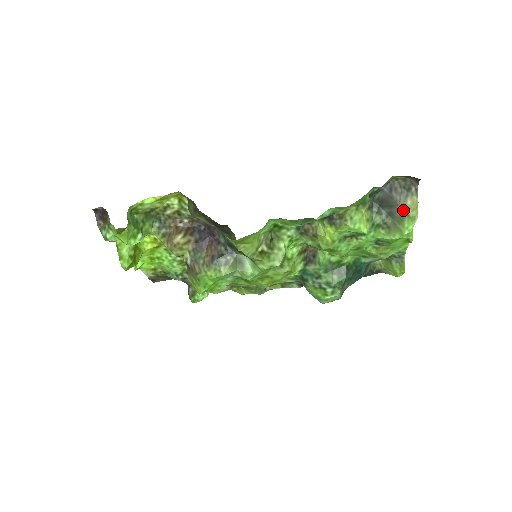
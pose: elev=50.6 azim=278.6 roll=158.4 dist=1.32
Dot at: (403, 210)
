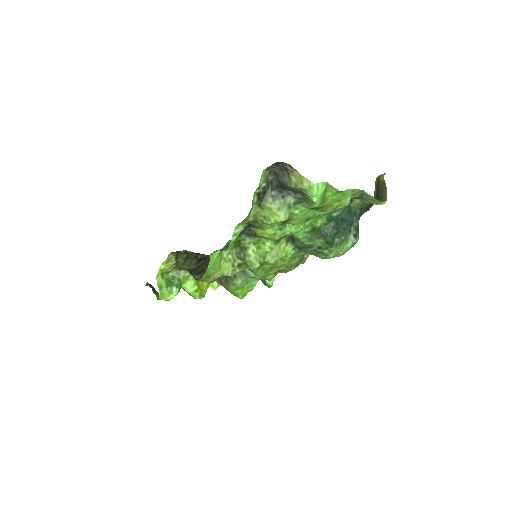
Dot at: (294, 188)
